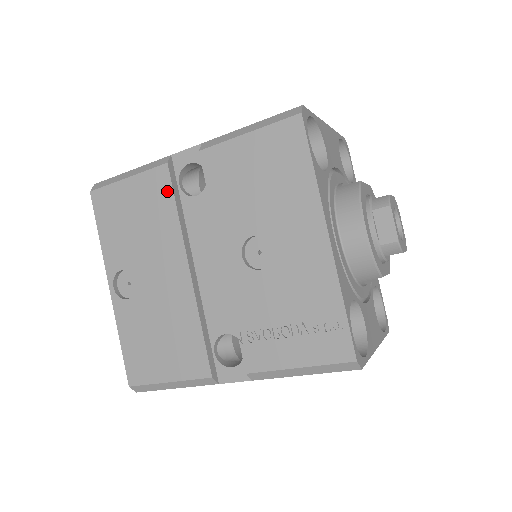
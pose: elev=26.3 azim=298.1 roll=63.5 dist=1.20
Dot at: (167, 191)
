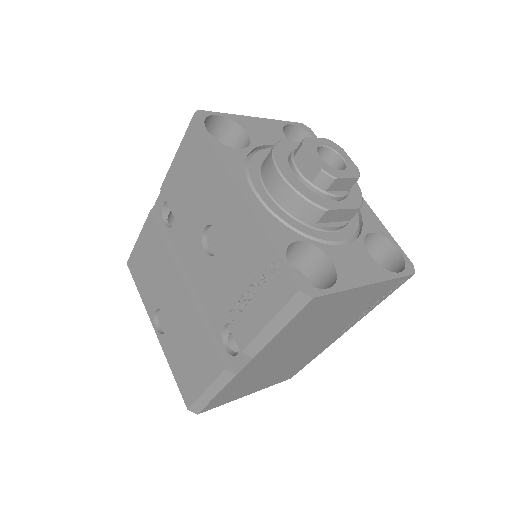
Dot at: (156, 232)
